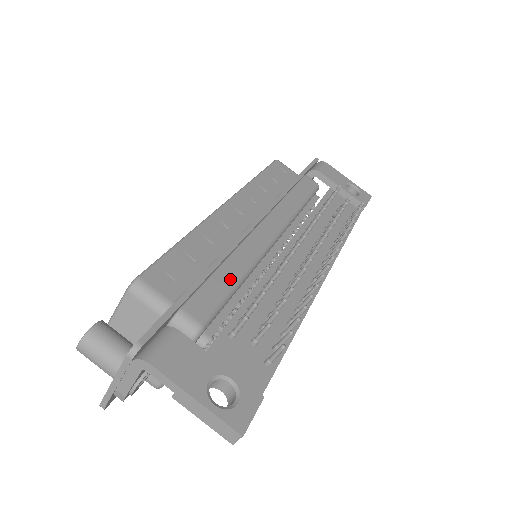
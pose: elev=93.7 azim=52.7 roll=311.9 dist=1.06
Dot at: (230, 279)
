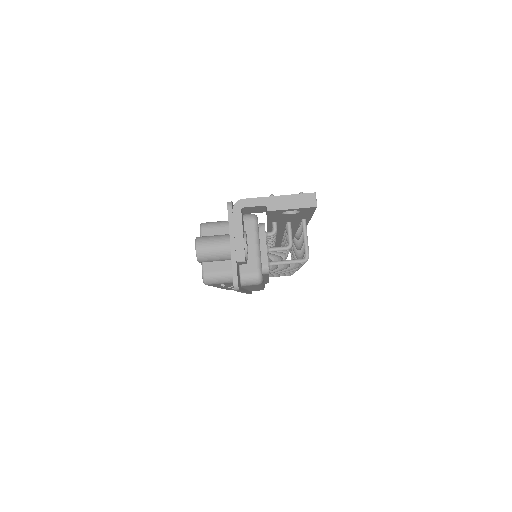
Dot at: occluded
